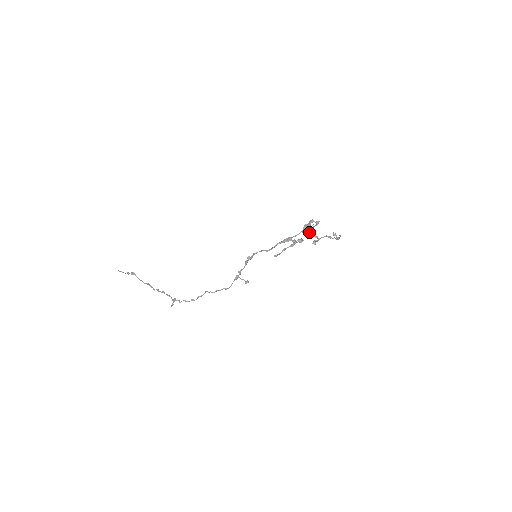
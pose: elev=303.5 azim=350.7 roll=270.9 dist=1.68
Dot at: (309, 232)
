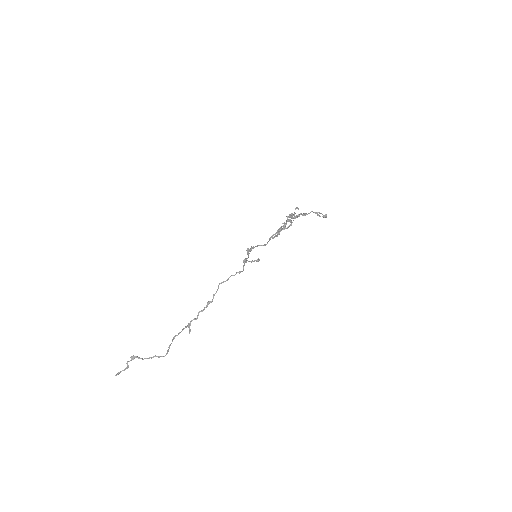
Dot at: (294, 216)
